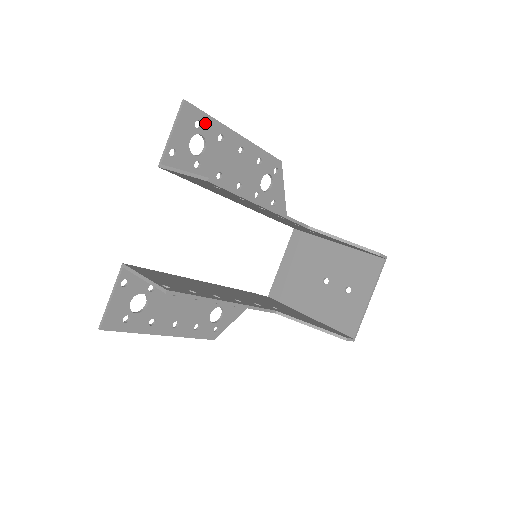
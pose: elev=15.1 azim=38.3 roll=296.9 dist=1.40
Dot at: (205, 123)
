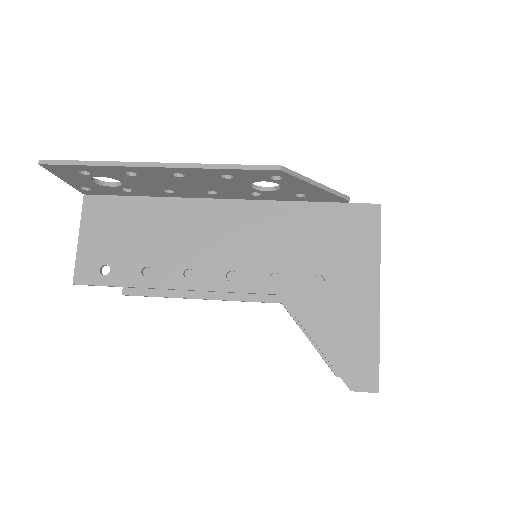
Dot at: (91, 170)
